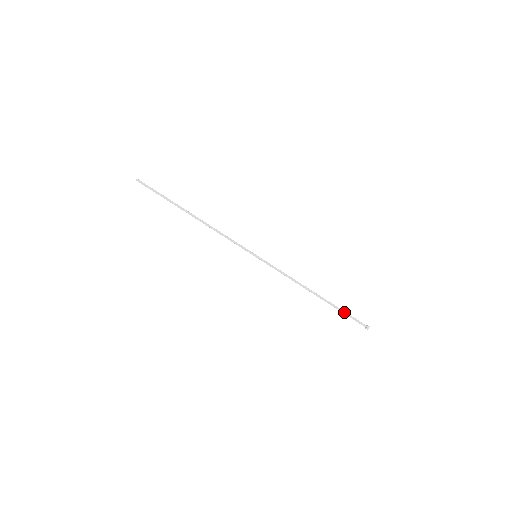
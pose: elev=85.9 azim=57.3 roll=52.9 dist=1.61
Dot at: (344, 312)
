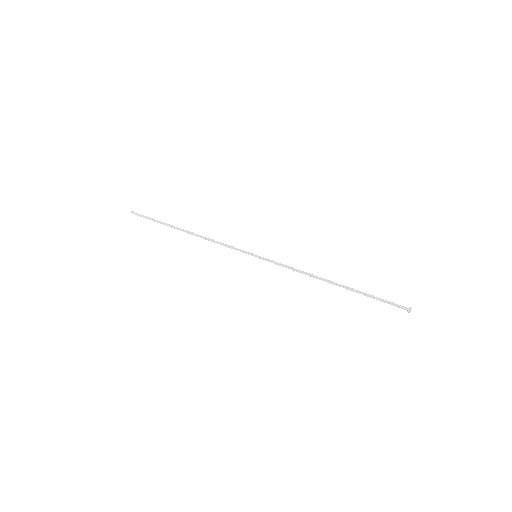
Dot at: (373, 296)
